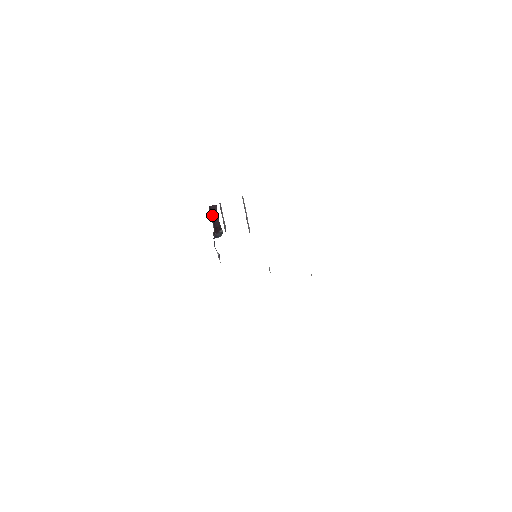
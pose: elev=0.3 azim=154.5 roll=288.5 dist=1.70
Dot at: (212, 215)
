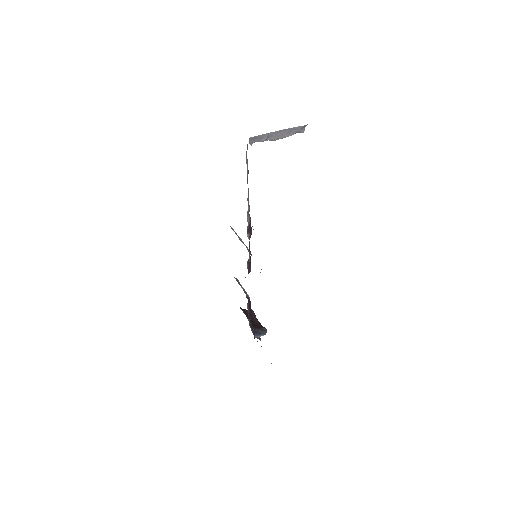
Dot at: (247, 315)
